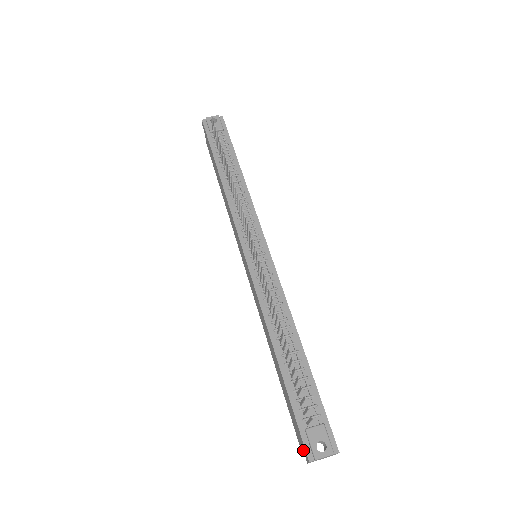
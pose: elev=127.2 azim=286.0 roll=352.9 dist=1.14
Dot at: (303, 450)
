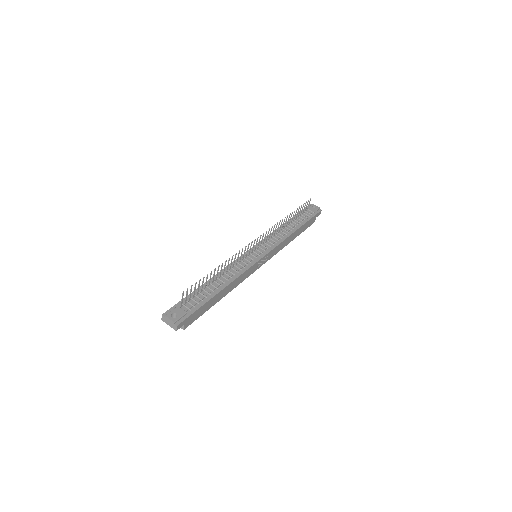
Dot at: occluded
